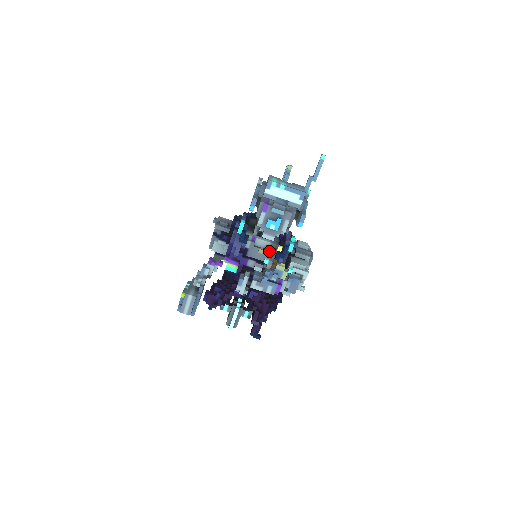
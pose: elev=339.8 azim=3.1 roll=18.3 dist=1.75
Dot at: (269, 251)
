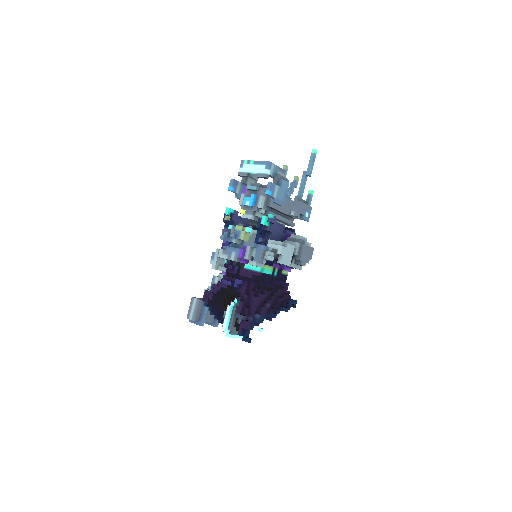
Dot at: (255, 237)
